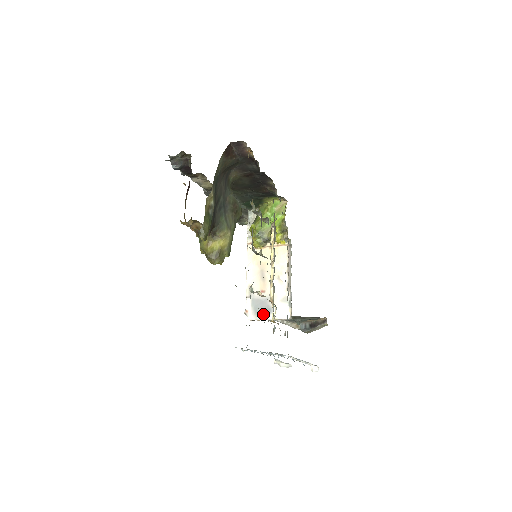
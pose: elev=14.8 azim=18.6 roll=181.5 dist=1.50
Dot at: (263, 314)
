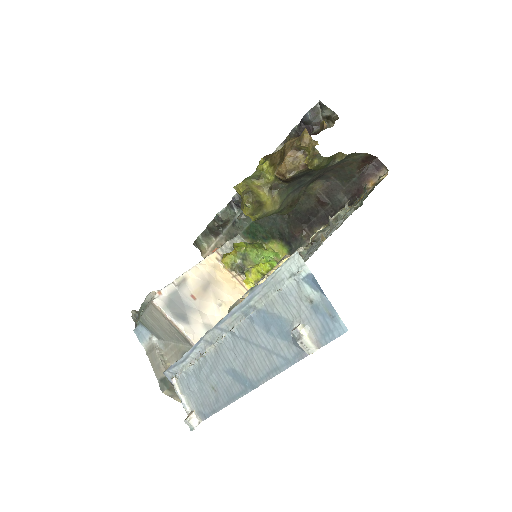
Dot at: (175, 314)
